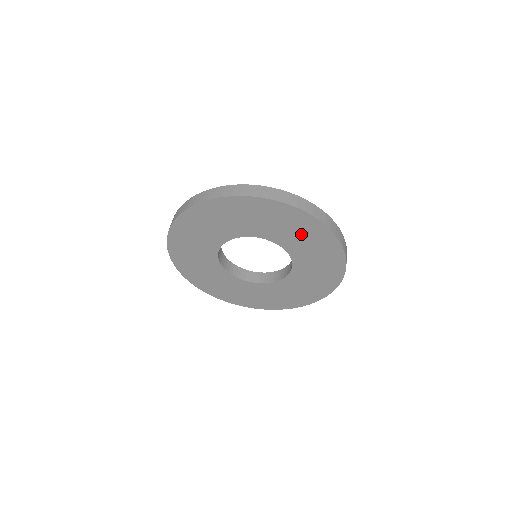
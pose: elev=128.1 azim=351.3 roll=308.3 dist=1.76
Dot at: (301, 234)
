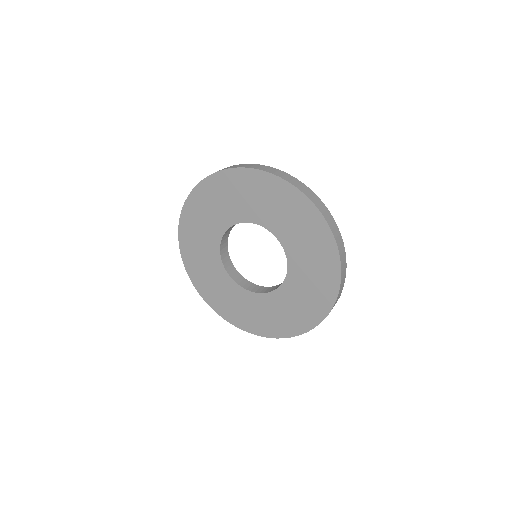
Dot at: (241, 194)
